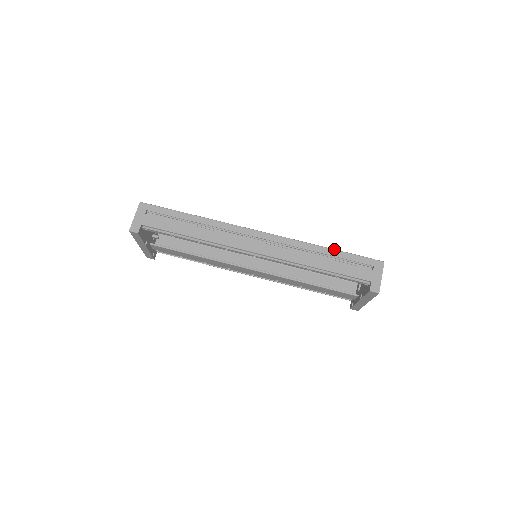
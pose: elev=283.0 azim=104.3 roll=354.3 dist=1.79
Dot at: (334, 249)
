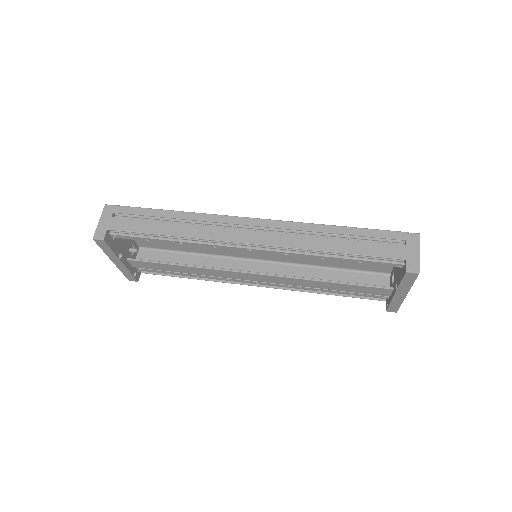
Dot at: (351, 227)
